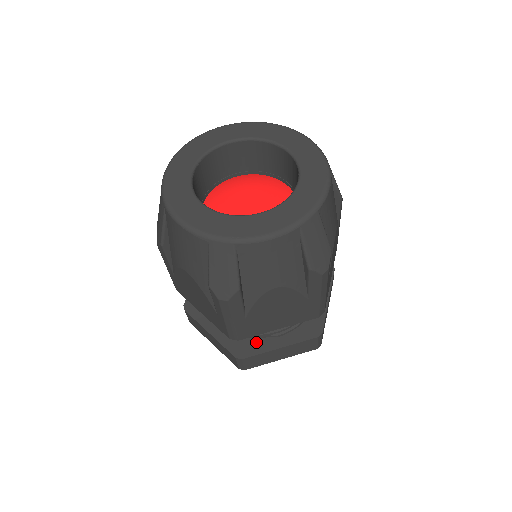
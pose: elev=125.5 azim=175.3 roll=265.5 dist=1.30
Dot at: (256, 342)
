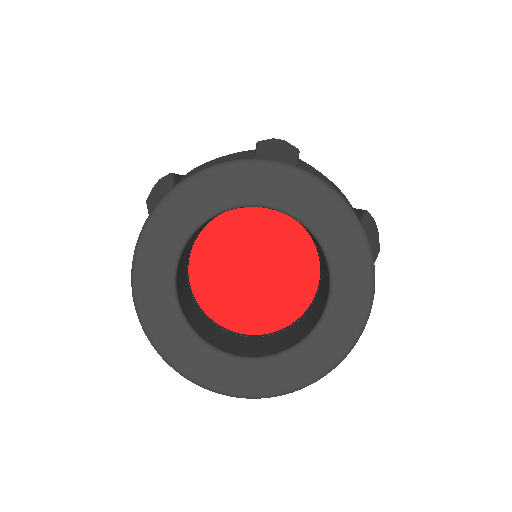
Dot at: occluded
